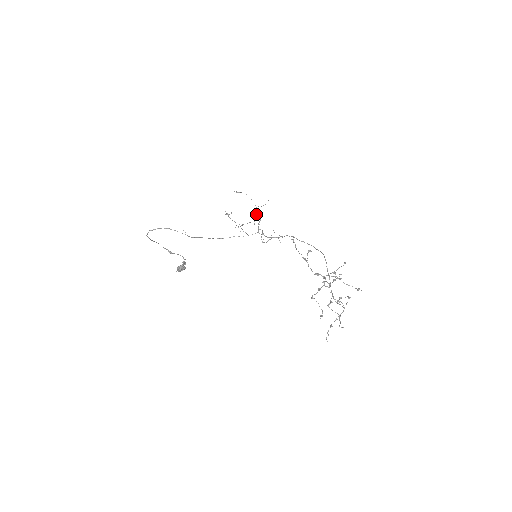
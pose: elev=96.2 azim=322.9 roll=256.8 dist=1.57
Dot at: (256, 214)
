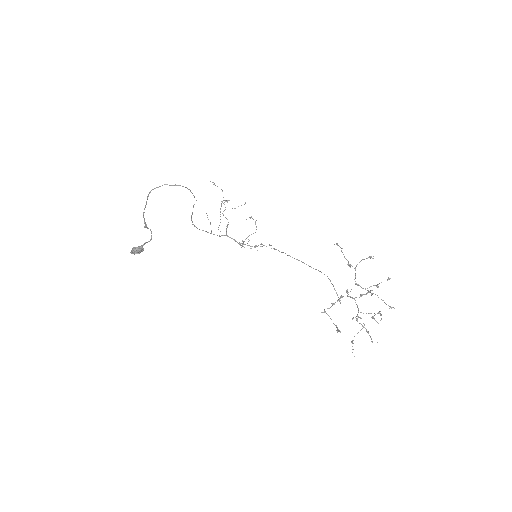
Dot at: occluded
